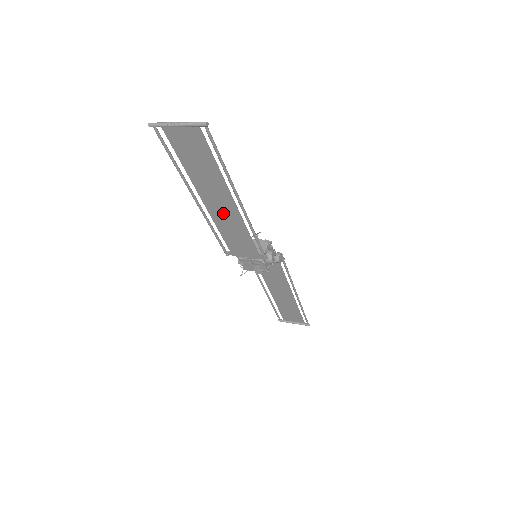
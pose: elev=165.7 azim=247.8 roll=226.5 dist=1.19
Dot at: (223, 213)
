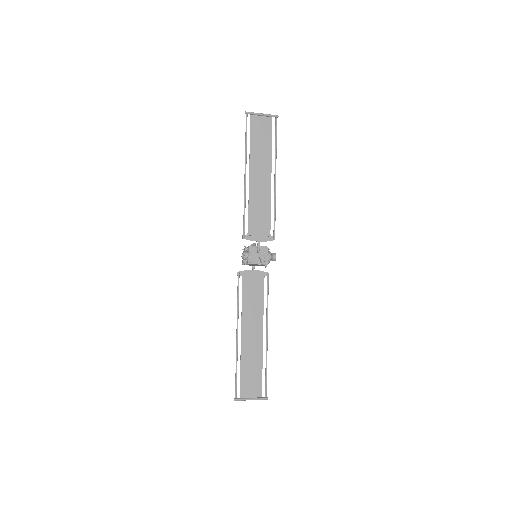
Dot at: (259, 187)
